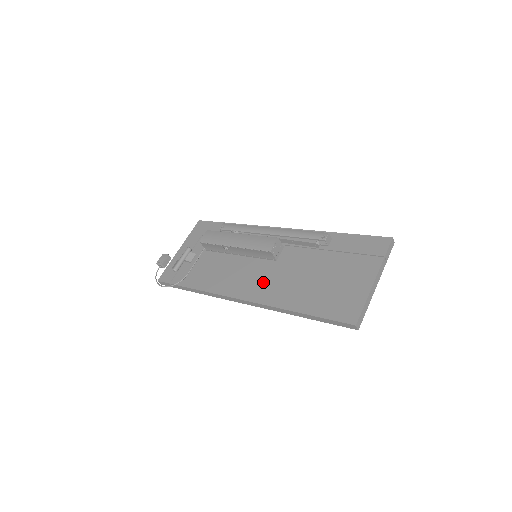
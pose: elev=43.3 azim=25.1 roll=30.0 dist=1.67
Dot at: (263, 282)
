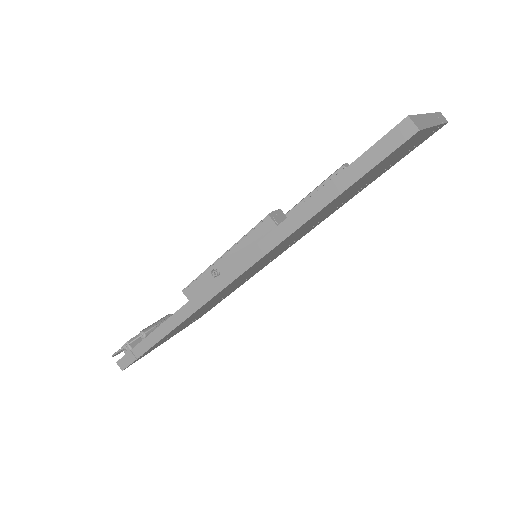
Dot at: occluded
